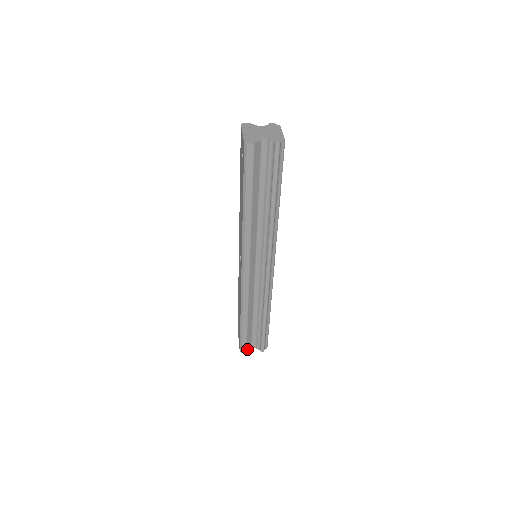
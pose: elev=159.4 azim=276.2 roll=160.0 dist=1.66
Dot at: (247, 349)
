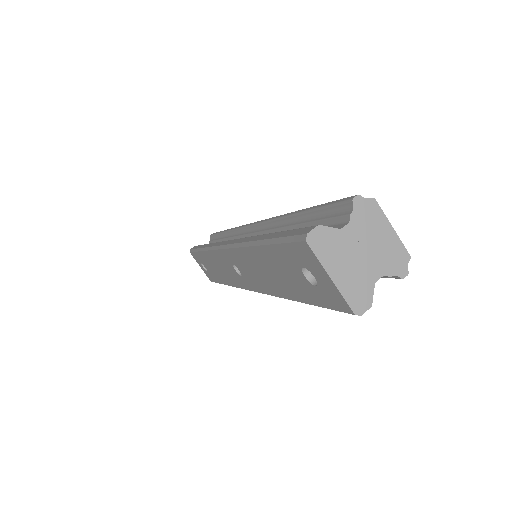
Dot at: occluded
